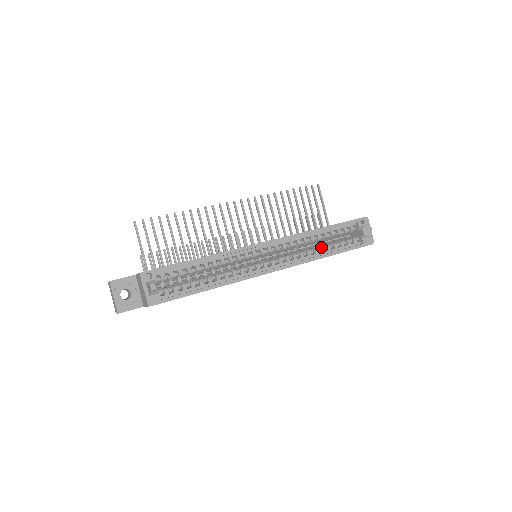
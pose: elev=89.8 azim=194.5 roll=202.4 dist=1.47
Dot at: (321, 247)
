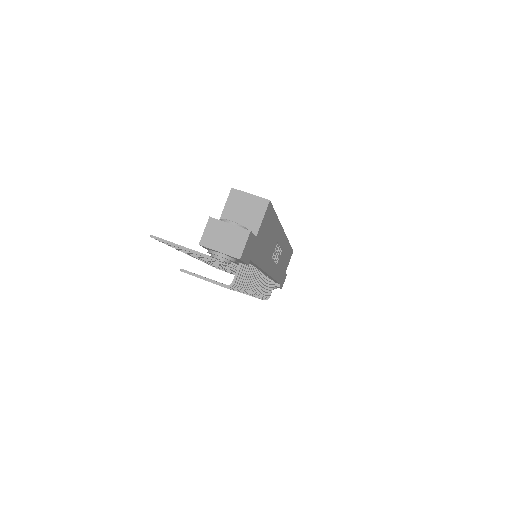
Dot at: occluded
